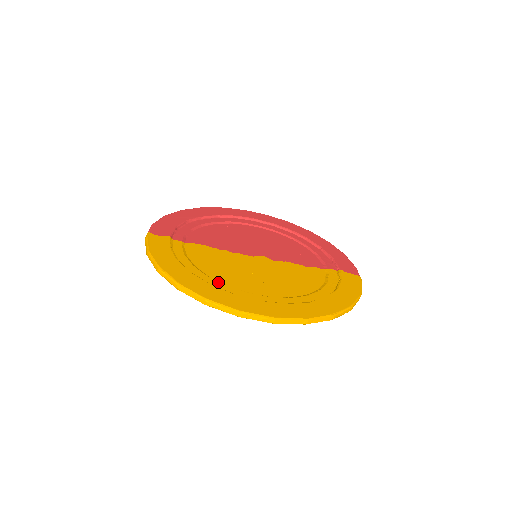
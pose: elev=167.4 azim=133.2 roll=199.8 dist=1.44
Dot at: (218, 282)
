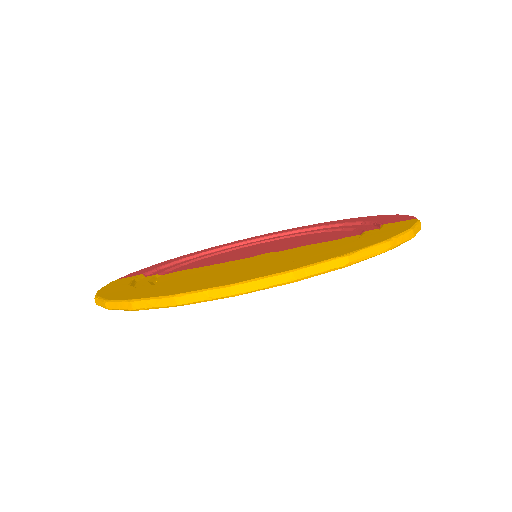
Dot at: occluded
